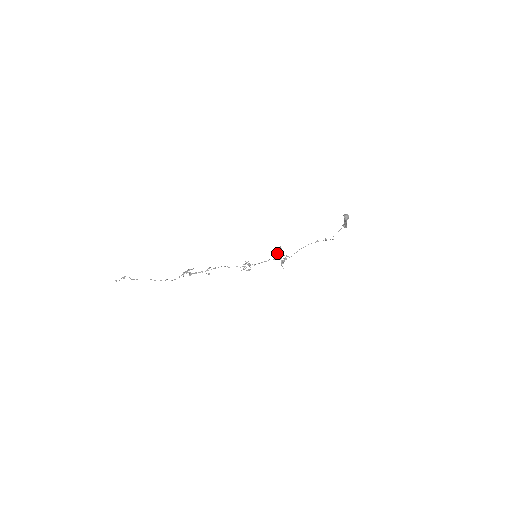
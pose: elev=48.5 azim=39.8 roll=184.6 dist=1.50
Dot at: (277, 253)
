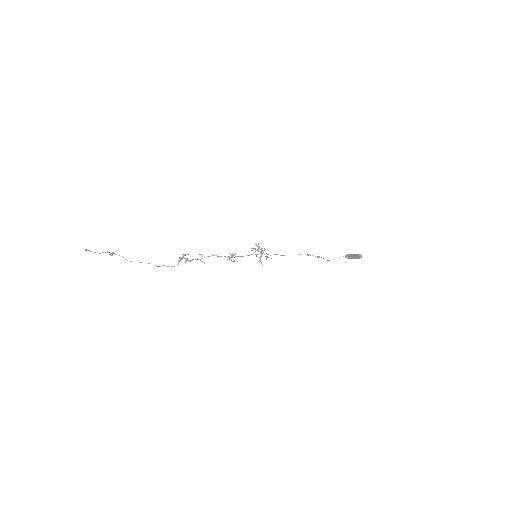
Dot at: (258, 249)
